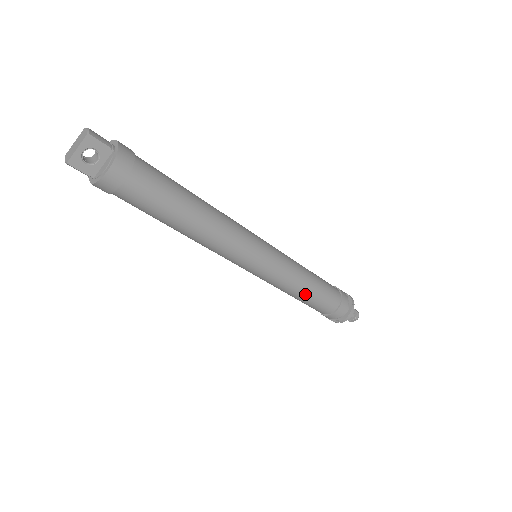
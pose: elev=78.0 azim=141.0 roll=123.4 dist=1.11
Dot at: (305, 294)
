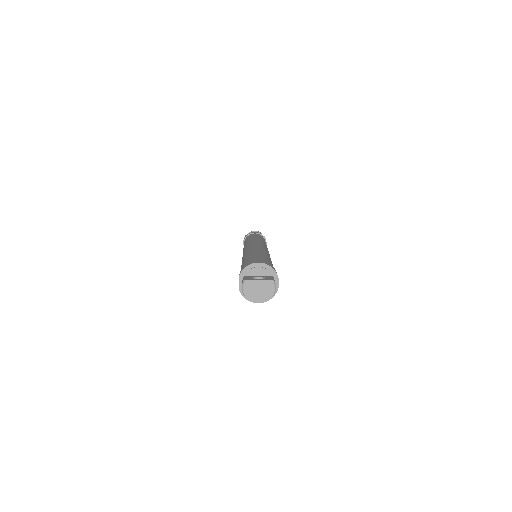
Dot at: occluded
